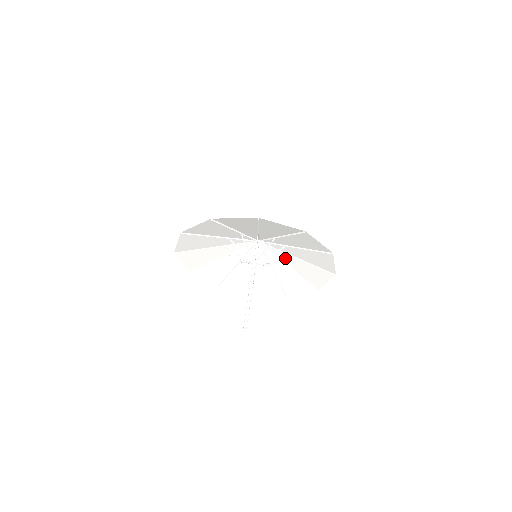
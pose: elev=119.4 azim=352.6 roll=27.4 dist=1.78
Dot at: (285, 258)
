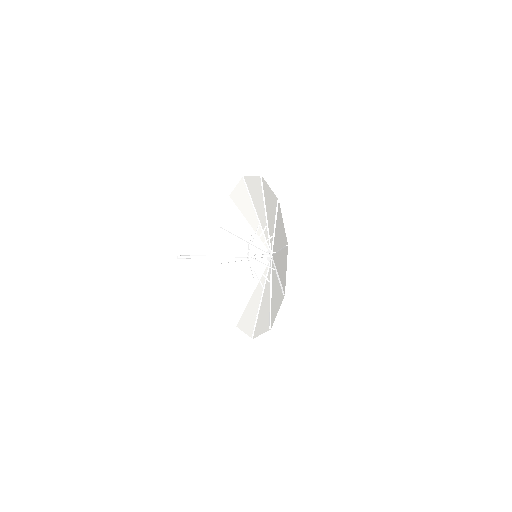
Dot at: (274, 278)
